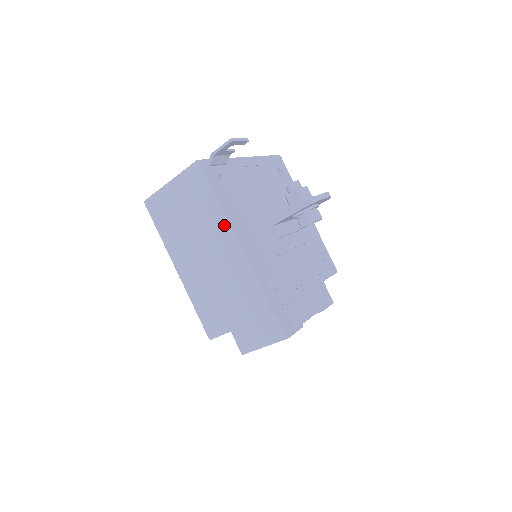
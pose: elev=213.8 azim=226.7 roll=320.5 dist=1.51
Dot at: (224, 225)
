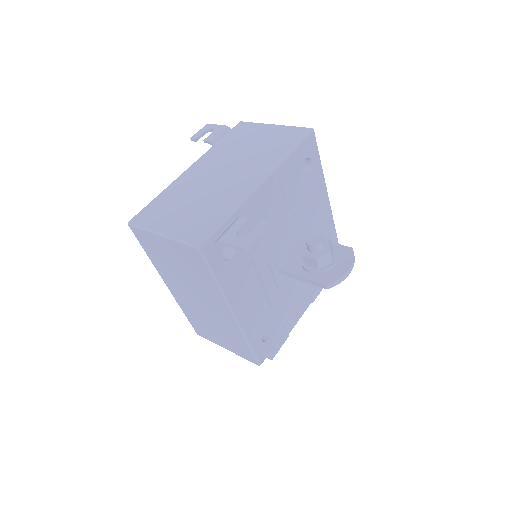
Dot at: (224, 304)
